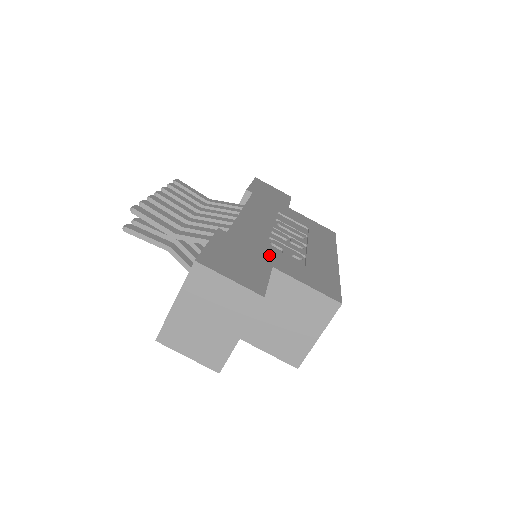
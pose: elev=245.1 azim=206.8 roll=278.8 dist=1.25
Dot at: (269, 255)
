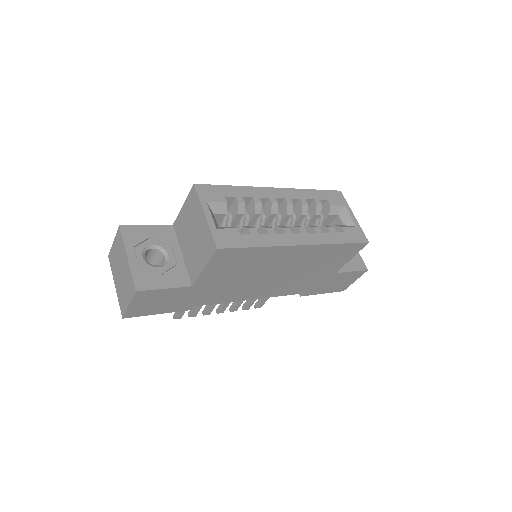
Dot at: occluded
